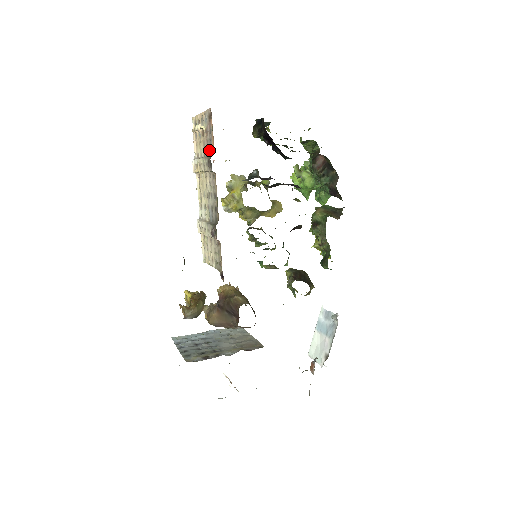
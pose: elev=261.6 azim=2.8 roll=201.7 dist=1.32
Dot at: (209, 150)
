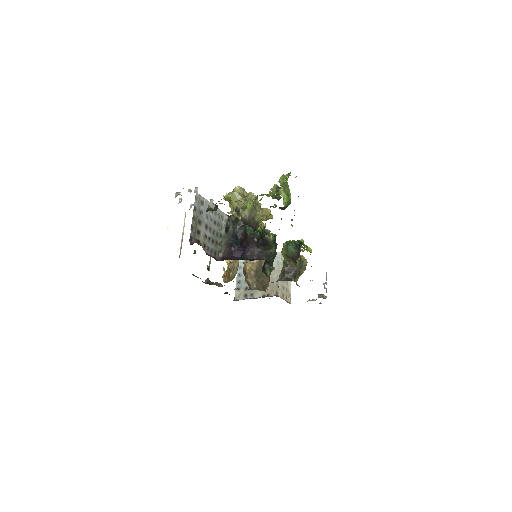
Dot at: occluded
